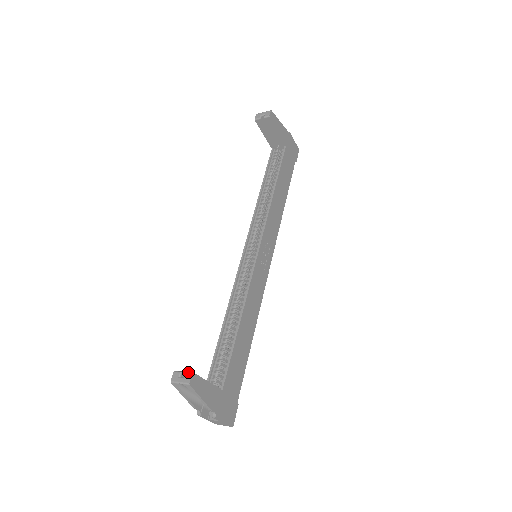
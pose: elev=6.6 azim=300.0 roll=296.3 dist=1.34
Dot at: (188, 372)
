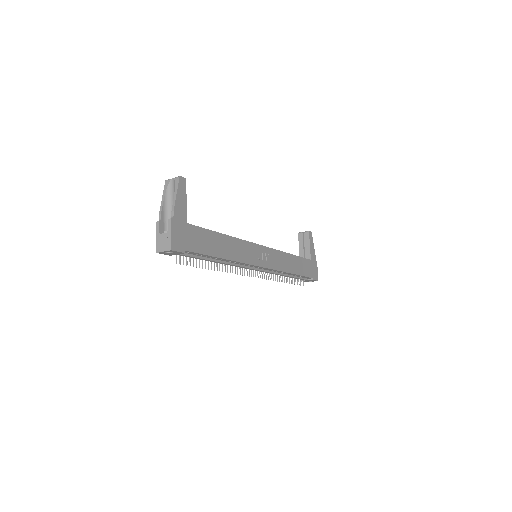
Dot at: (183, 179)
